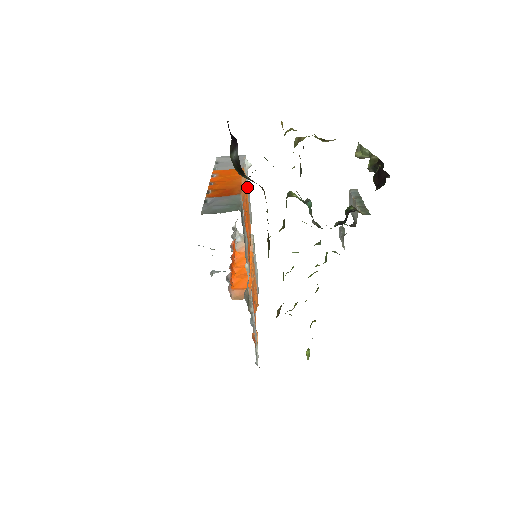
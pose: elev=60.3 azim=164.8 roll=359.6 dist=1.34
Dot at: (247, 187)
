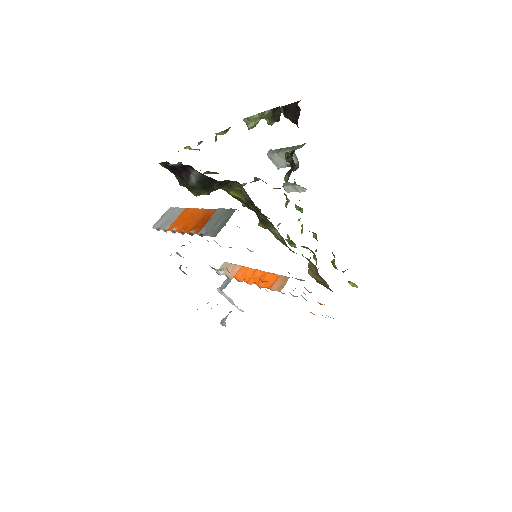
Dot at: occluded
